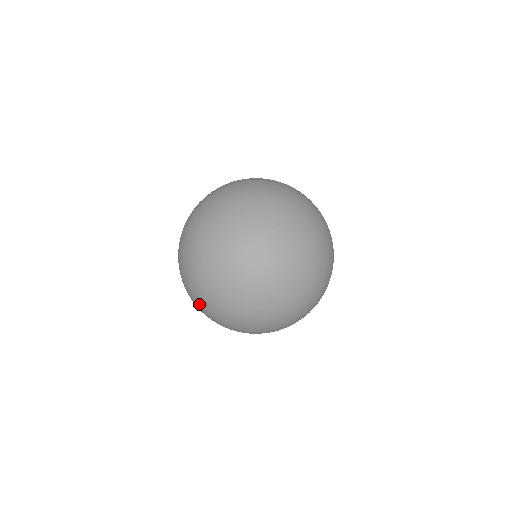
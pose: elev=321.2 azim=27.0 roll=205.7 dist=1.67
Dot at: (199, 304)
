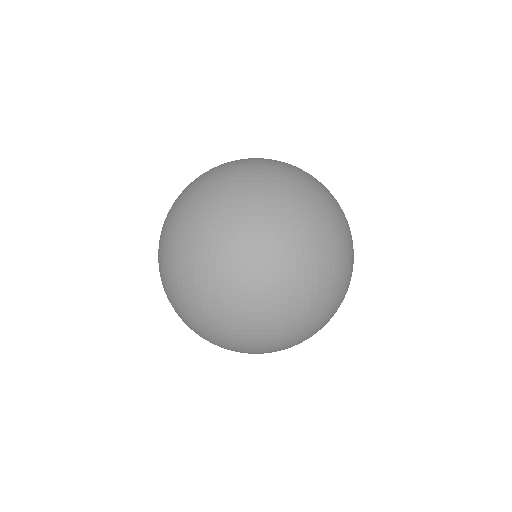
Dot at: (227, 326)
